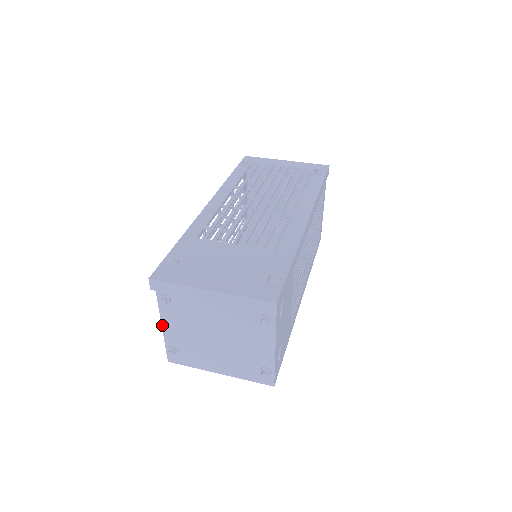
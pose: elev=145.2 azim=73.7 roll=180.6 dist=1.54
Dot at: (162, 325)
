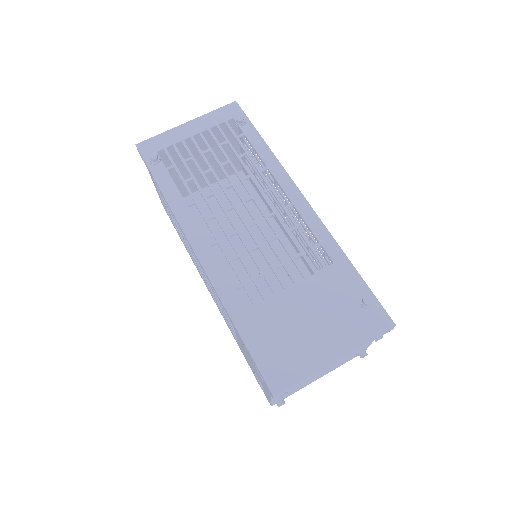
Dot at: (272, 399)
